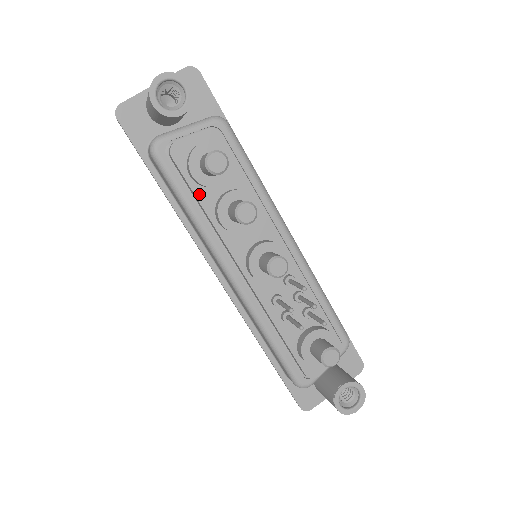
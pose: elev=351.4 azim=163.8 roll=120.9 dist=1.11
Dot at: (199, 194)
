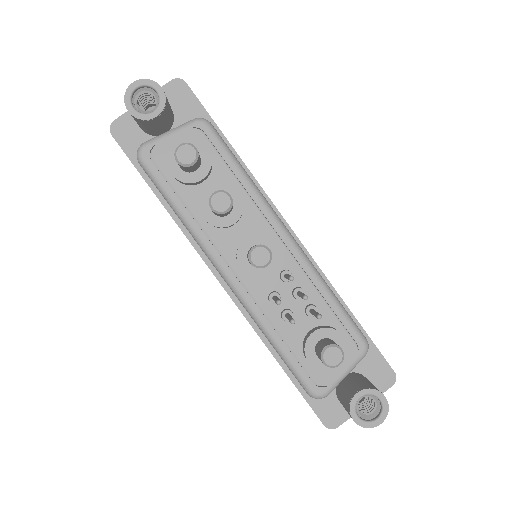
Dot at: (183, 193)
